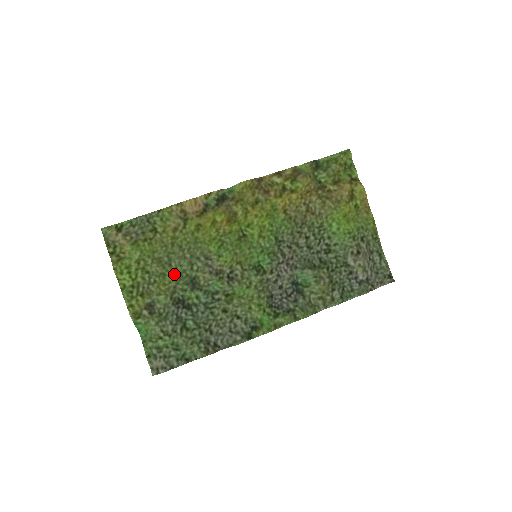
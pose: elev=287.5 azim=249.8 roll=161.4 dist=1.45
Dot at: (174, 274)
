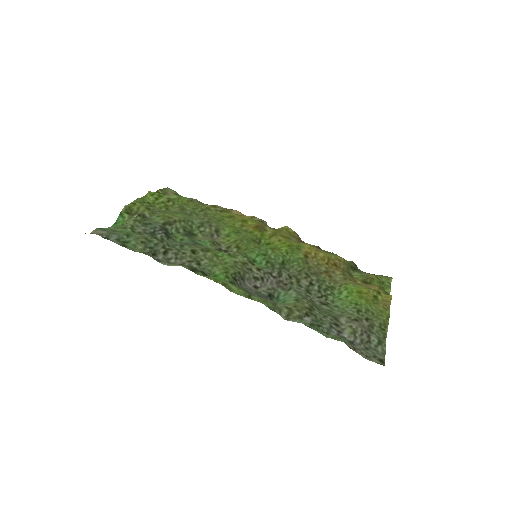
Dot at: (184, 216)
